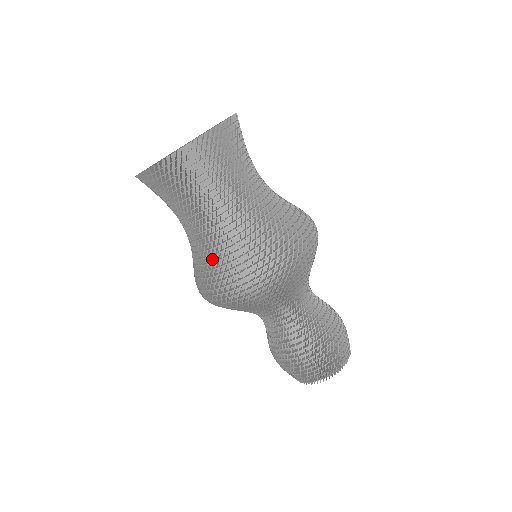
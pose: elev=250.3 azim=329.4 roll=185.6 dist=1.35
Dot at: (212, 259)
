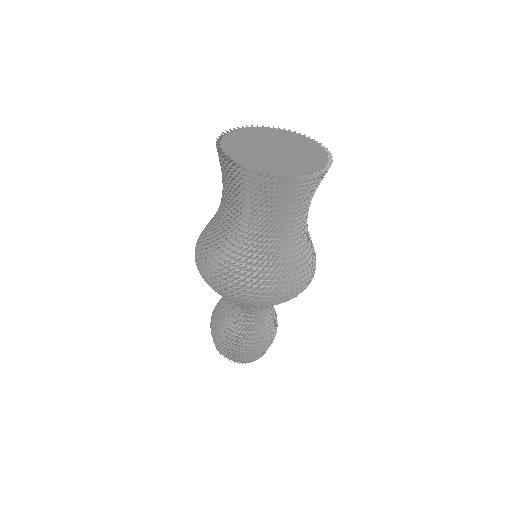
Dot at: (247, 260)
